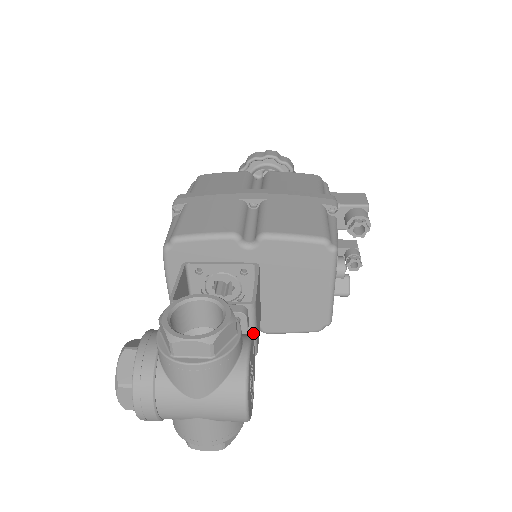
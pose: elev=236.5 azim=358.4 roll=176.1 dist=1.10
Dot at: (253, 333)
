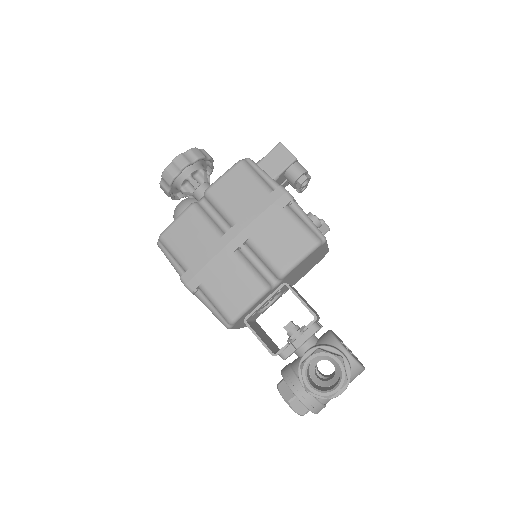
Dot at: occluded
